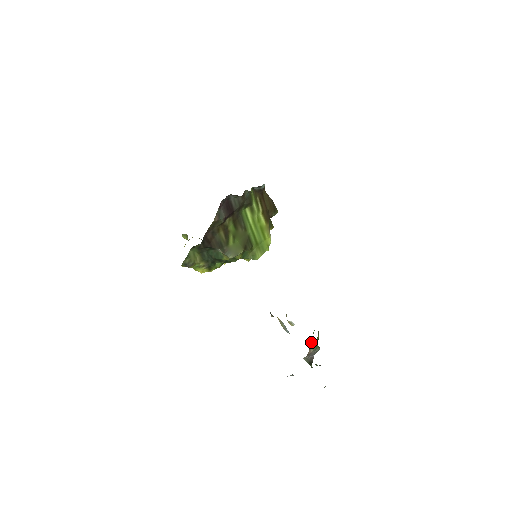
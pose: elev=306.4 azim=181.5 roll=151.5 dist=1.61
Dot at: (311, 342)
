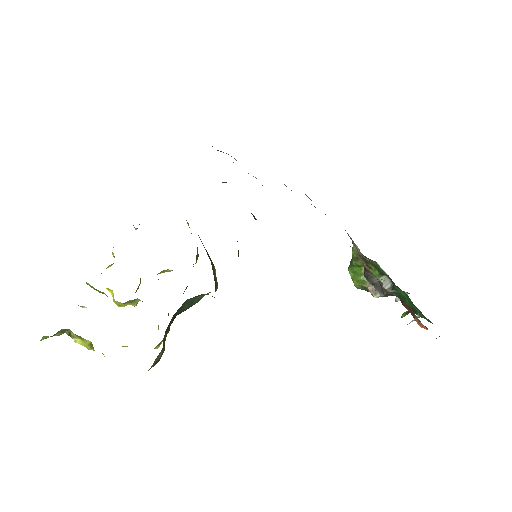
Dot at: (364, 278)
